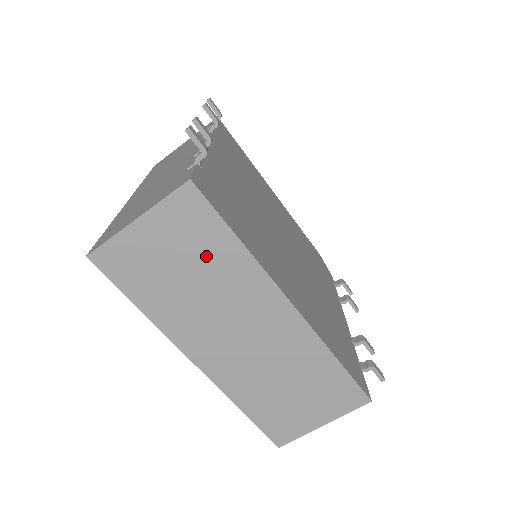
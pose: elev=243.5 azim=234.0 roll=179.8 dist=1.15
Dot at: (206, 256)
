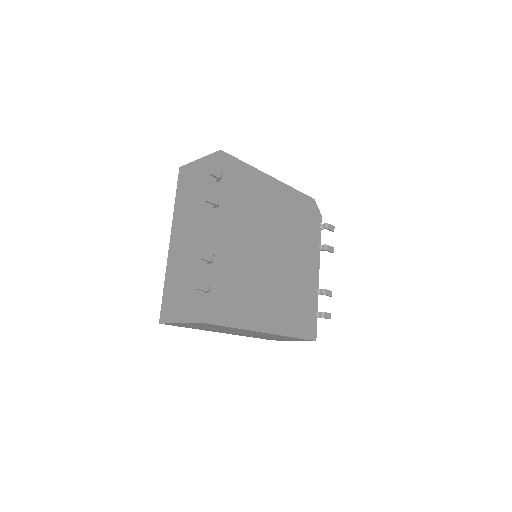
Dot at: (218, 327)
